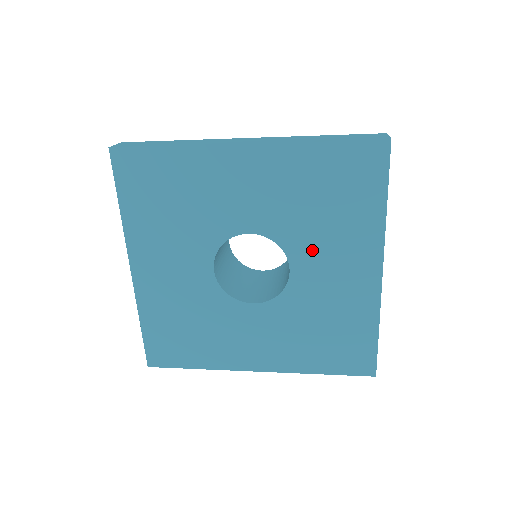
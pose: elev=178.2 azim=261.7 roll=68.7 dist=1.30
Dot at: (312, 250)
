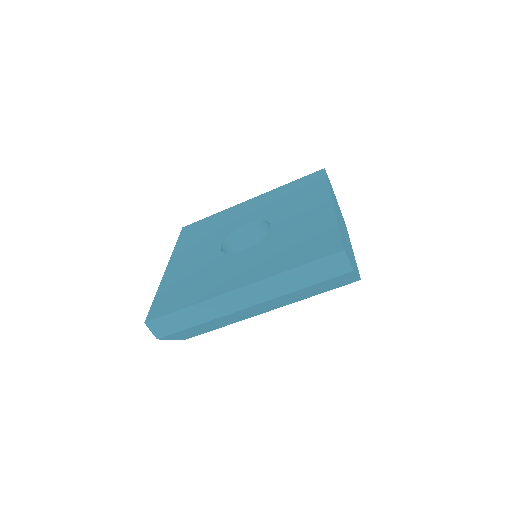
Dot at: (285, 213)
